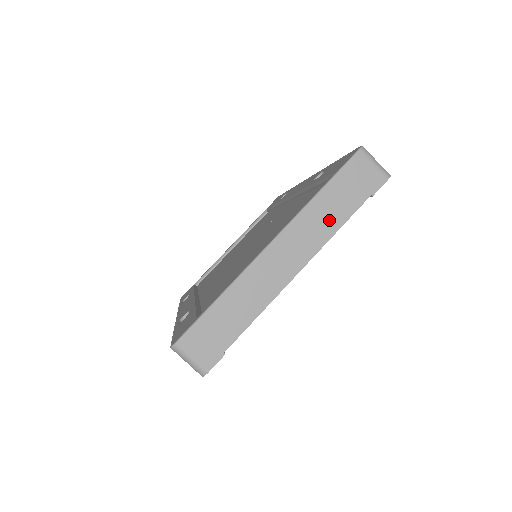
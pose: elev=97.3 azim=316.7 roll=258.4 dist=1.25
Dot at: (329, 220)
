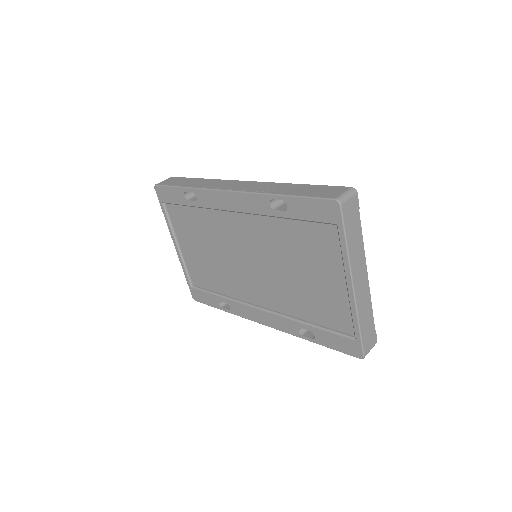
Dot at: (358, 244)
